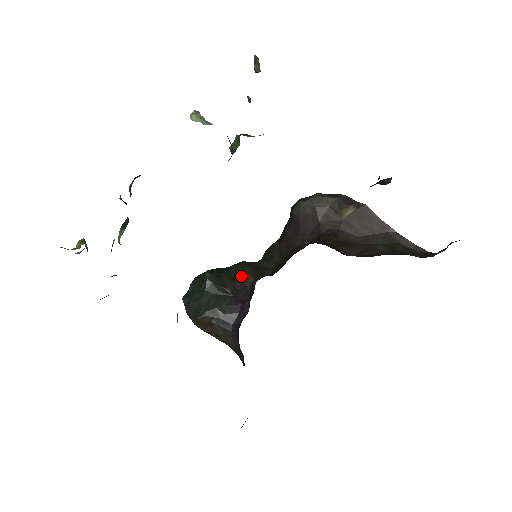
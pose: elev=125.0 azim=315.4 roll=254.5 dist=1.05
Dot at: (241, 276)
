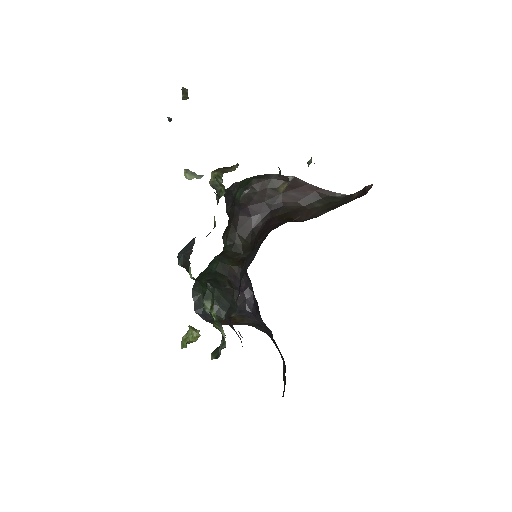
Dot at: (227, 270)
